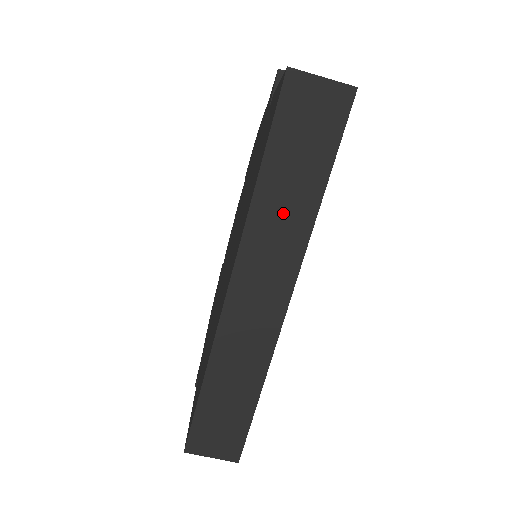
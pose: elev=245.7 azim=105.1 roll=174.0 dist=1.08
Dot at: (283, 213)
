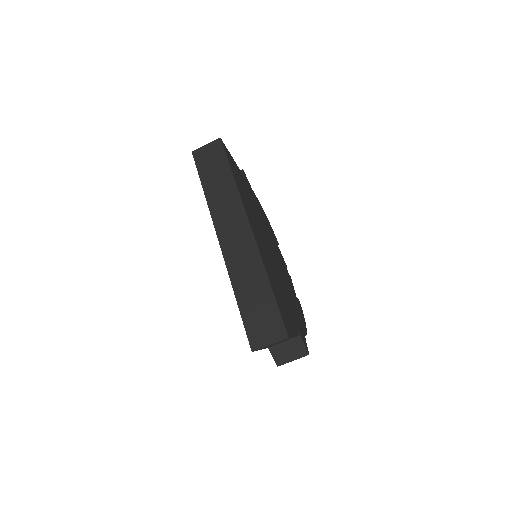
Dot at: (222, 195)
